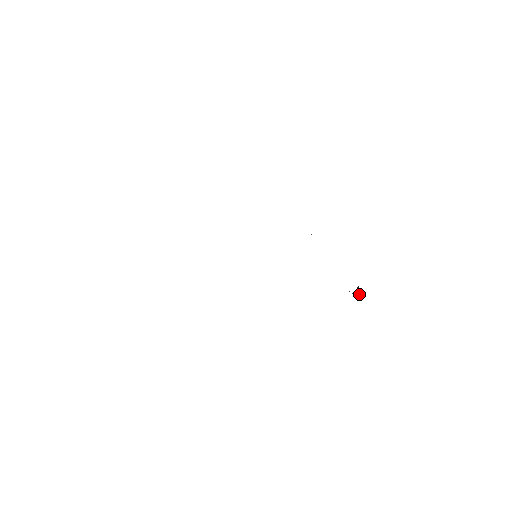
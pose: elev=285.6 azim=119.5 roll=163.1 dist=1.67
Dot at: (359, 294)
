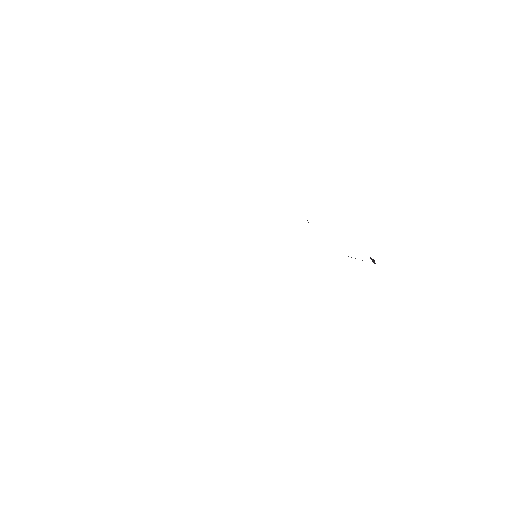
Dot at: (372, 261)
